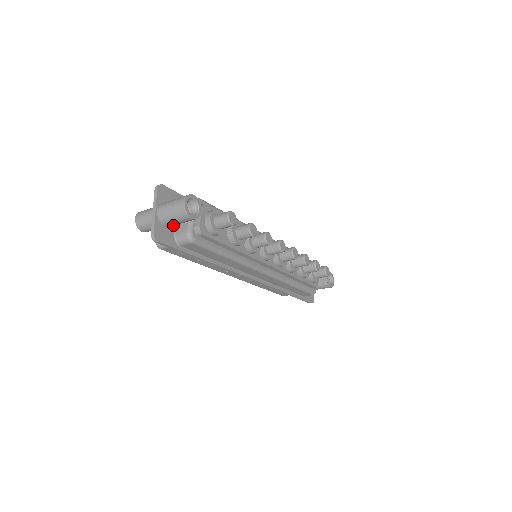
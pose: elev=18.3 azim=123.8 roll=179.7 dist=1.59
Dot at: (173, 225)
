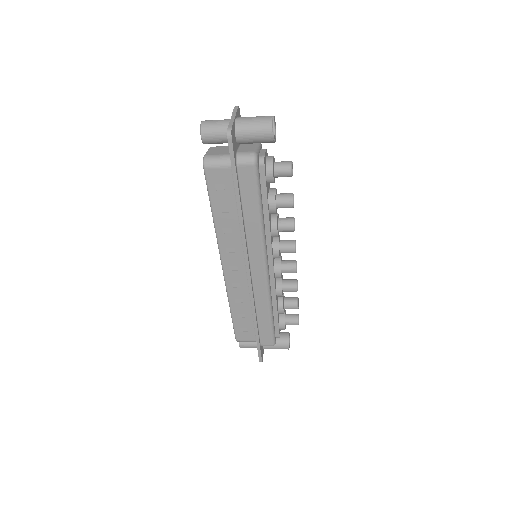
Dot at: (243, 139)
